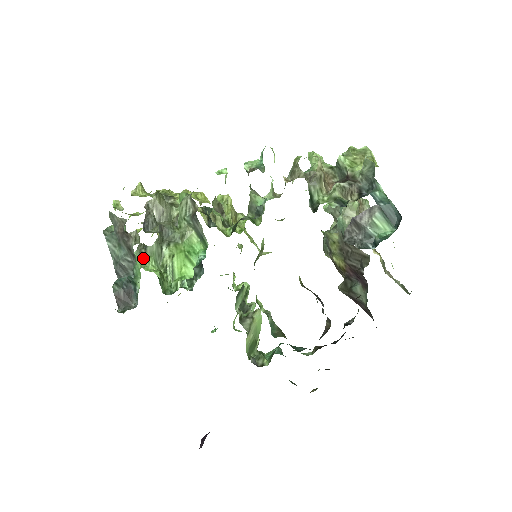
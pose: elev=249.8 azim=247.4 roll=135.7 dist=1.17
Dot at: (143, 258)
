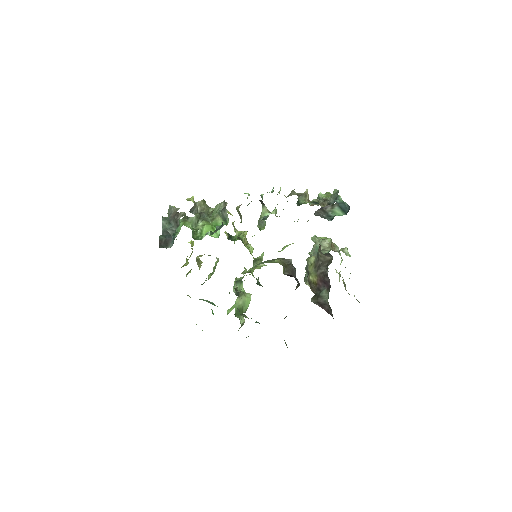
Dot at: (185, 222)
